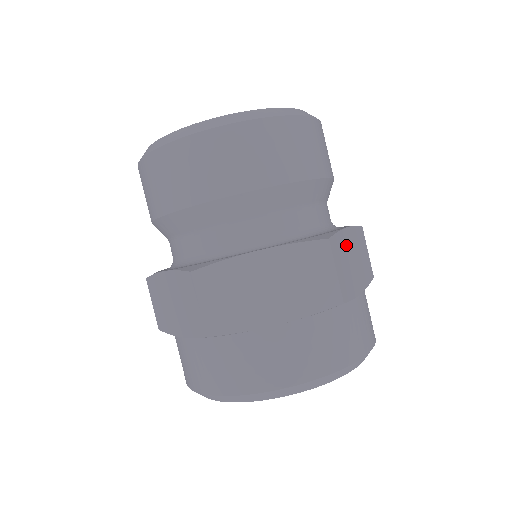
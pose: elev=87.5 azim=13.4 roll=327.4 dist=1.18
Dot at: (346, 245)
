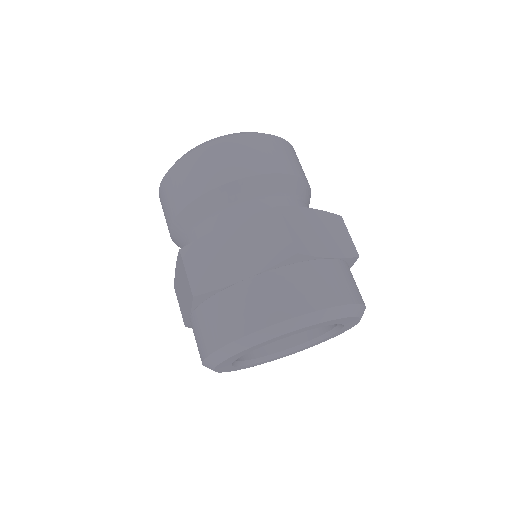
Dot at: (308, 219)
